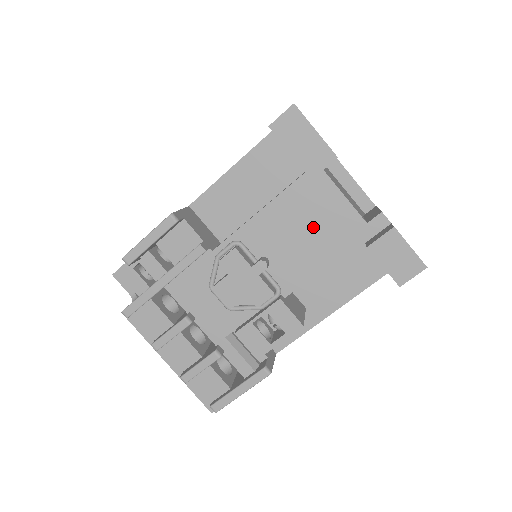
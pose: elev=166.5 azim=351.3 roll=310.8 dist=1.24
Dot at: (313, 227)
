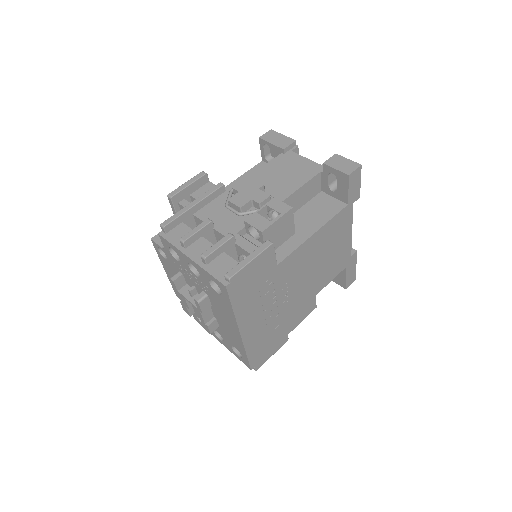
Dot at: (290, 172)
